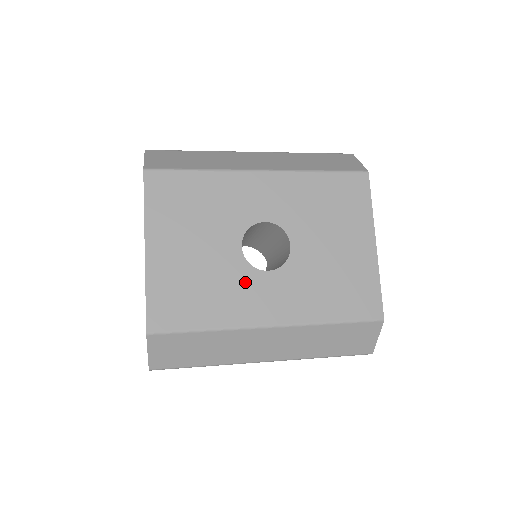
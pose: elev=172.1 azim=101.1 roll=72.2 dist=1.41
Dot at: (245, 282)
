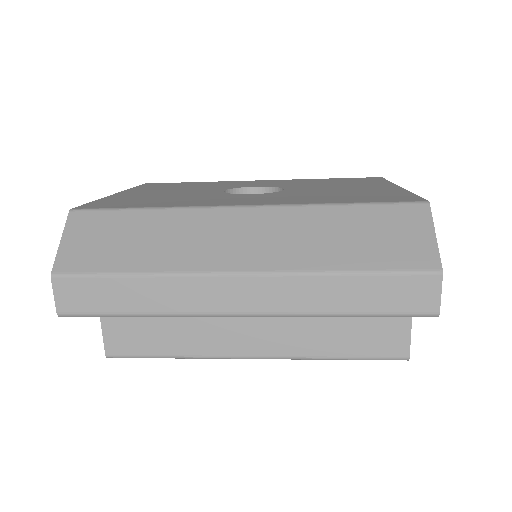
Dot at: (218, 197)
